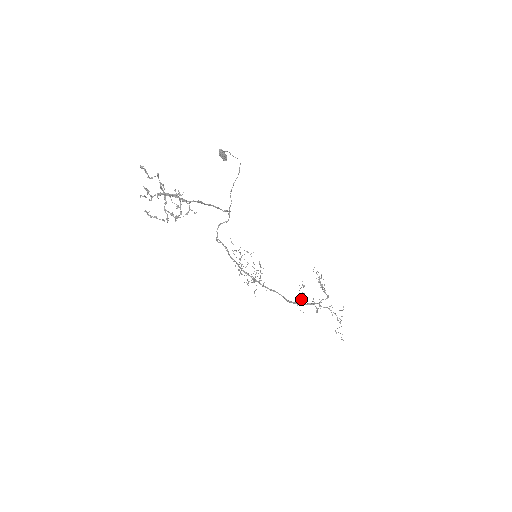
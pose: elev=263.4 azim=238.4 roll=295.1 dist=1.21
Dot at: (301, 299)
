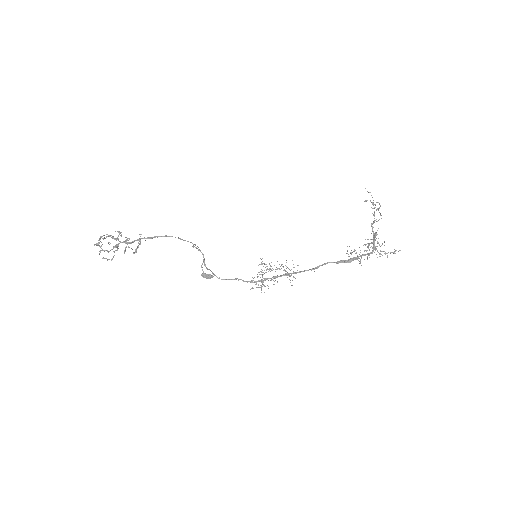
Dot at: occluded
